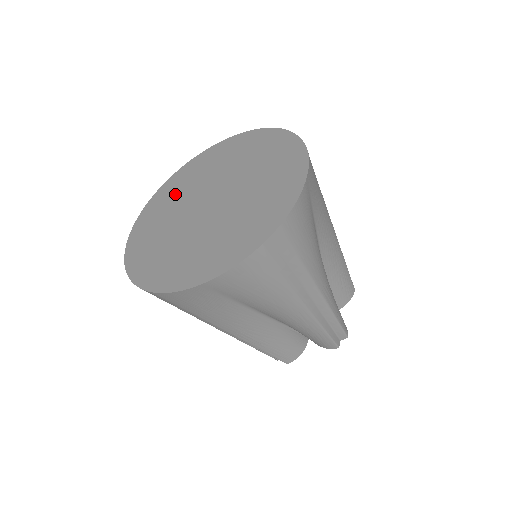
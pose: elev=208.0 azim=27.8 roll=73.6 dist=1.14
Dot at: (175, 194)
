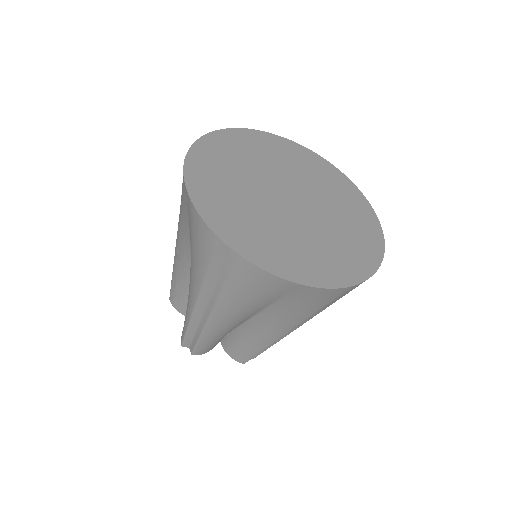
Dot at: (243, 155)
